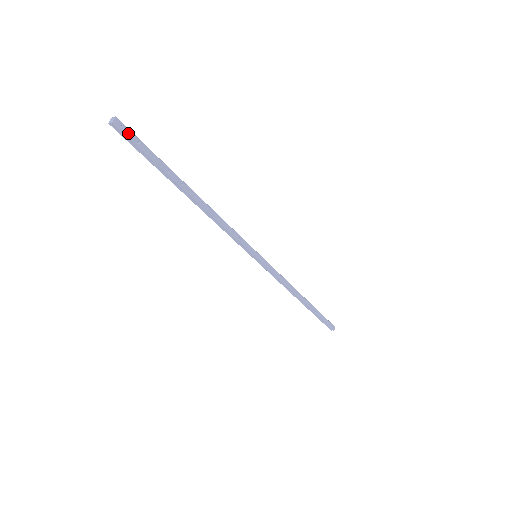
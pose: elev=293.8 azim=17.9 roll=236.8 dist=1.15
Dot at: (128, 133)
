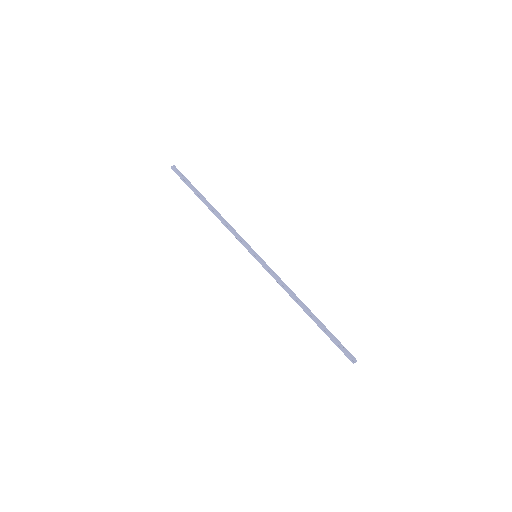
Dot at: (179, 171)
